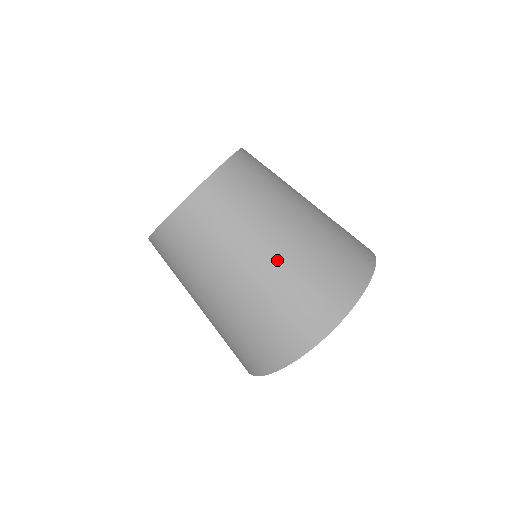
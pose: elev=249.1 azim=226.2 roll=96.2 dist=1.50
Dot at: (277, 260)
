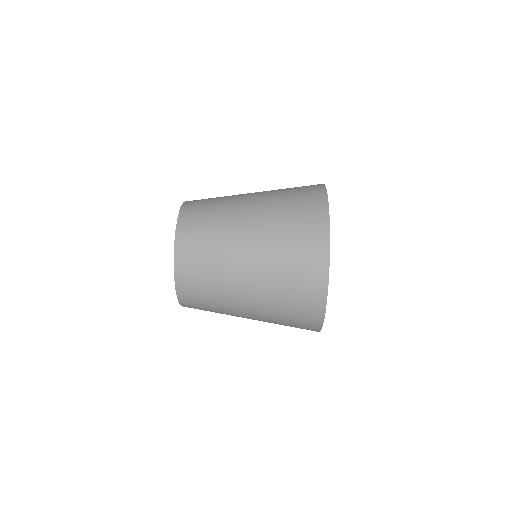
Dot at: (259, 202)
